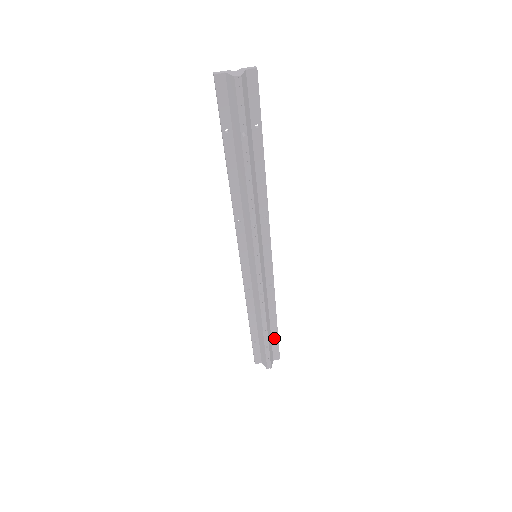
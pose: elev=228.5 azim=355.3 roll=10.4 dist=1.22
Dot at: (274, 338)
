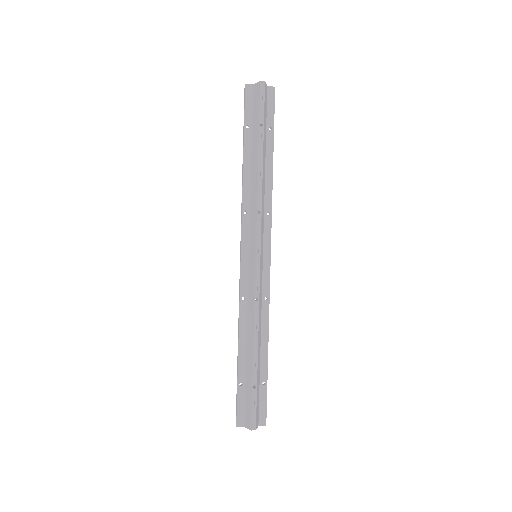
Dot at: (262, 384)
